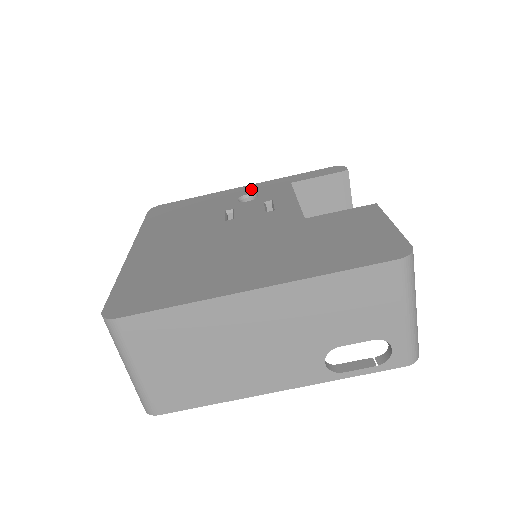
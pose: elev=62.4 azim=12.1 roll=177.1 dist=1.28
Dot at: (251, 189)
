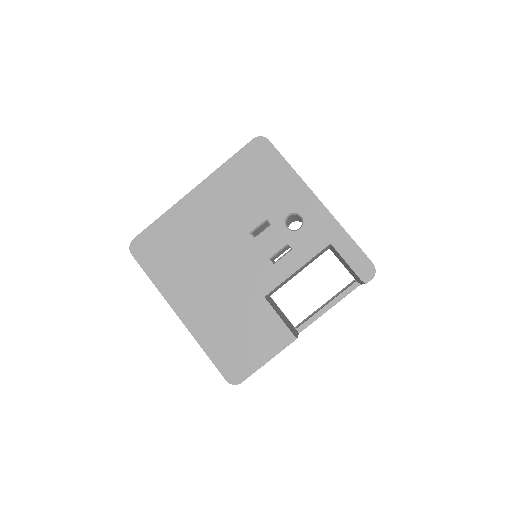
Dot at: (312, 212)
